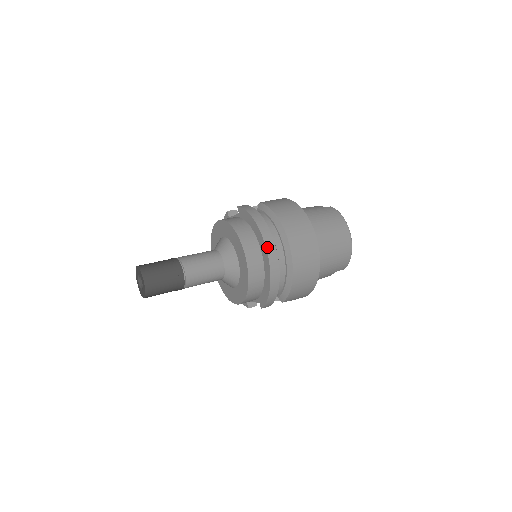
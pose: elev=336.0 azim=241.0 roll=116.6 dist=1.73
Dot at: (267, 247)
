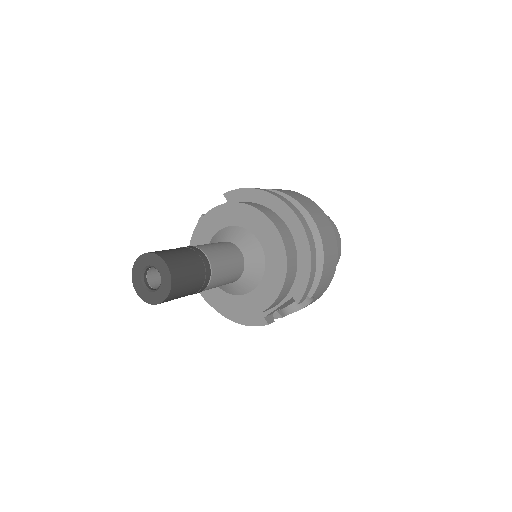
Dot at: (293, 210)
